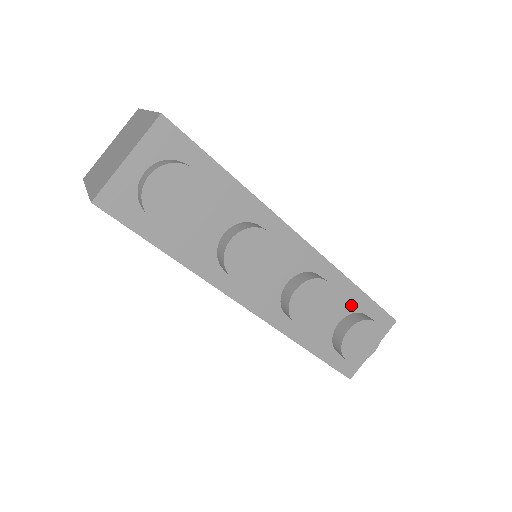
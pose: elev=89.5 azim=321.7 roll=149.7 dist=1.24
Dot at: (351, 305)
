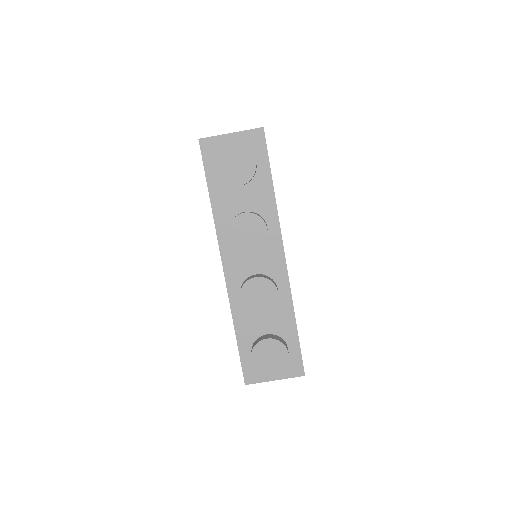
Dot at: (283, 330)
